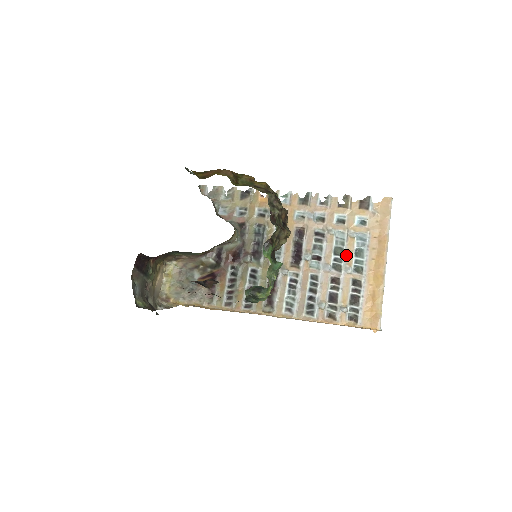
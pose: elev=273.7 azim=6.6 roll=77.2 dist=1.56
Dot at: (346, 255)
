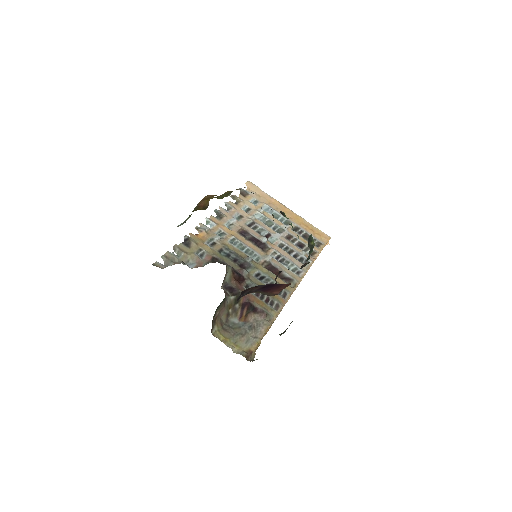
Dot at: (274, 222)
